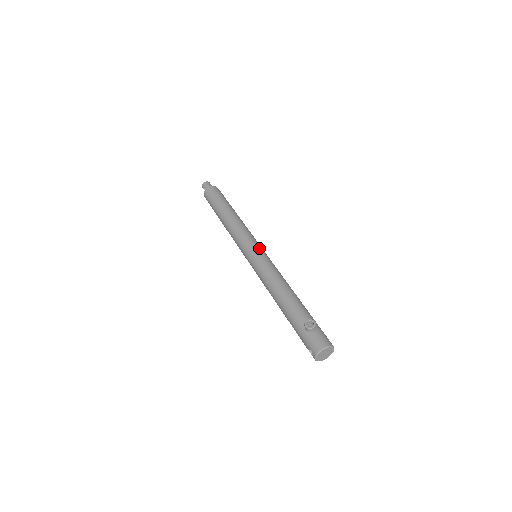
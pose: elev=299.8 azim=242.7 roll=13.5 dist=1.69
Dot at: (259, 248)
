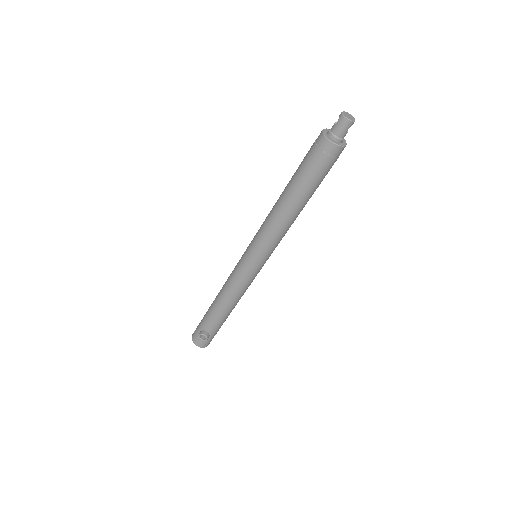
Dot at: (258, 264)
